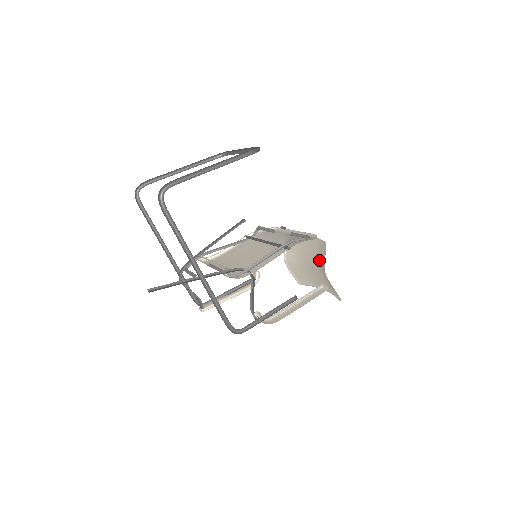
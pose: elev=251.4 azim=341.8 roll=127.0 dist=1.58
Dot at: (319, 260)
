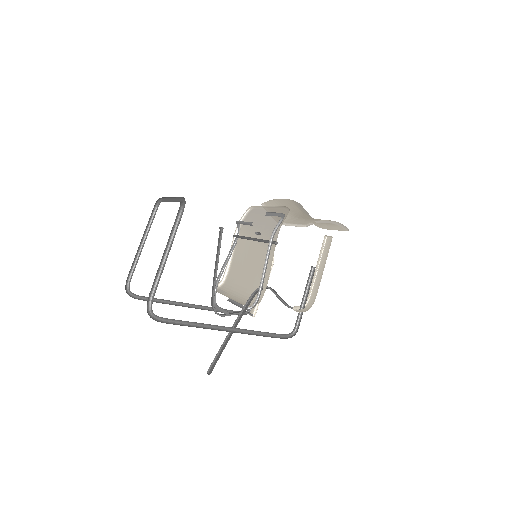
Dot at: (306, 214)
